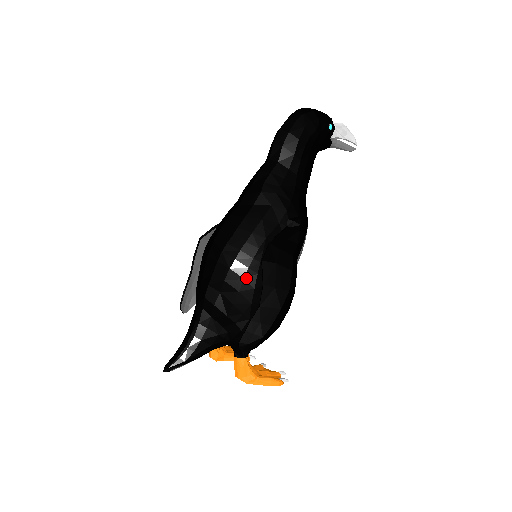
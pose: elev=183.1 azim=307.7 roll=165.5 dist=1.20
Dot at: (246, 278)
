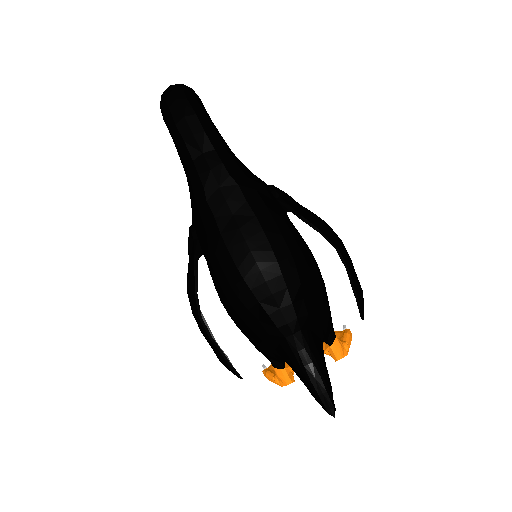
Dot at: (308, 264)
